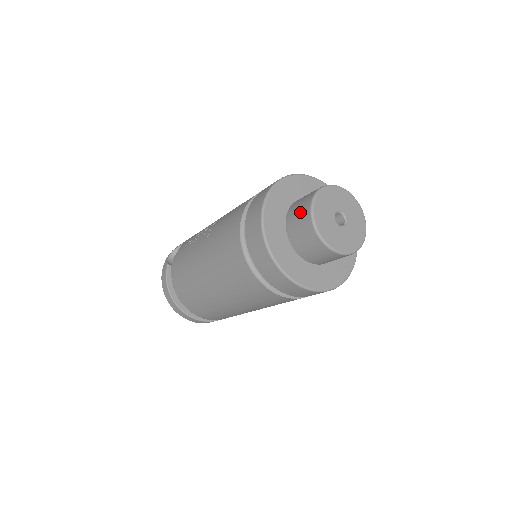
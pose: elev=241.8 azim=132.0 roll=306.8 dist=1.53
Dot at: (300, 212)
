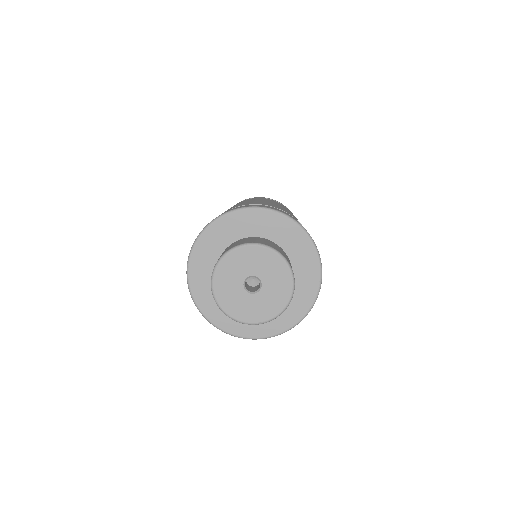
Dot at: occluded
